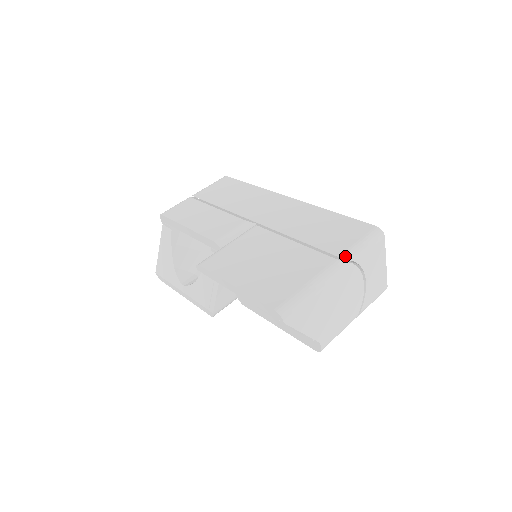
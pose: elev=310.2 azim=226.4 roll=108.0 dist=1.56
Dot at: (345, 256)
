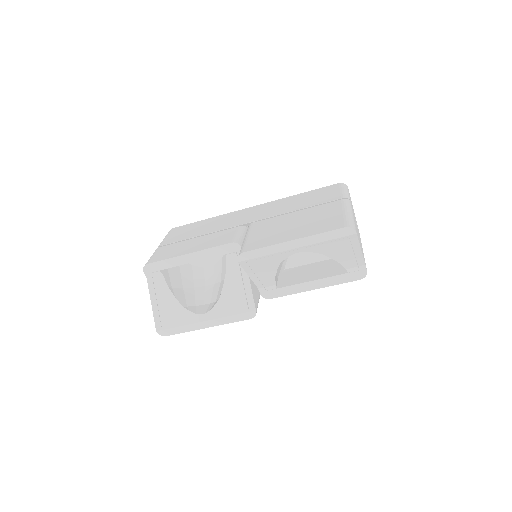
Dot at: (344, 197)
